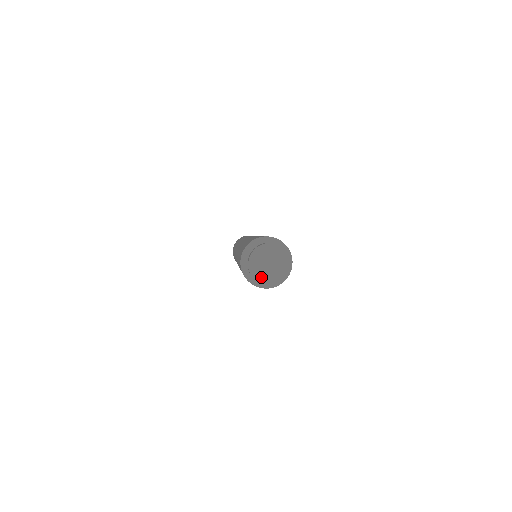
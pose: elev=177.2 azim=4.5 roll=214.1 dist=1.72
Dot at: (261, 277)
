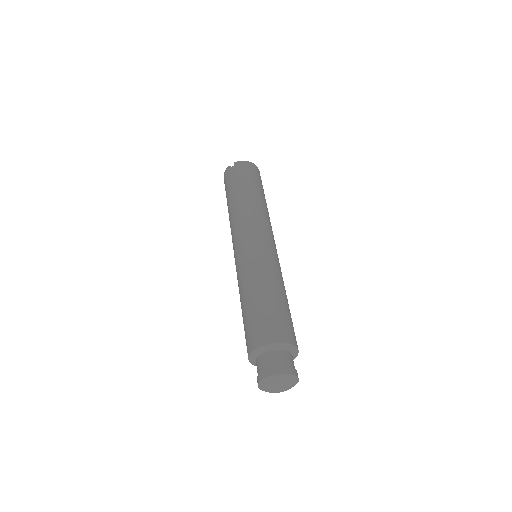
Dot at: (270, 392)
